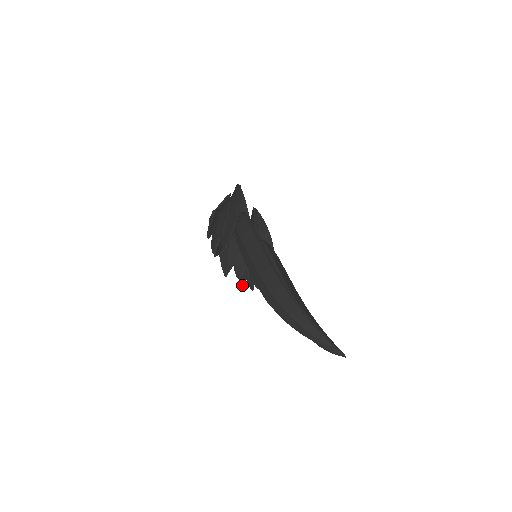
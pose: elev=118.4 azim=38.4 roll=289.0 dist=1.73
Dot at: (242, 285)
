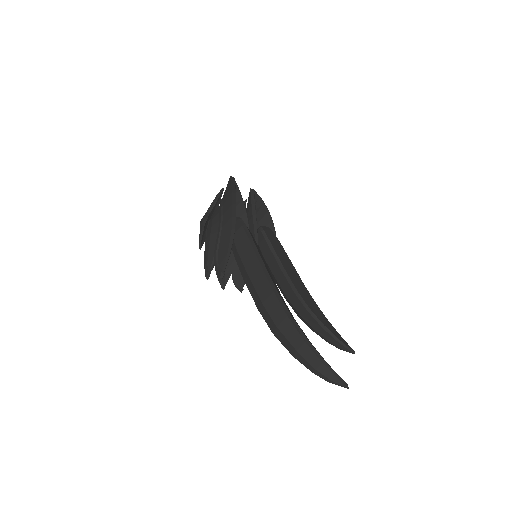
Dot at: occluded
